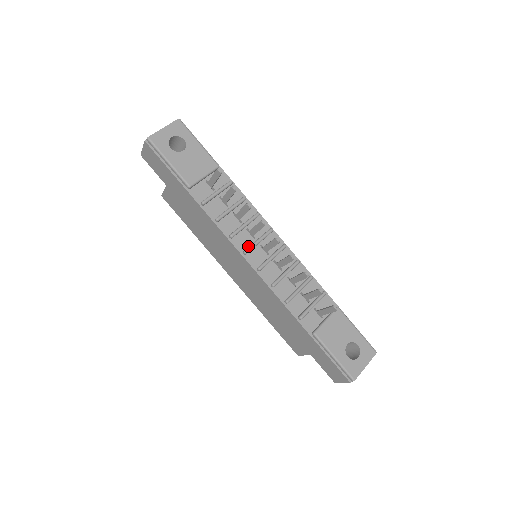
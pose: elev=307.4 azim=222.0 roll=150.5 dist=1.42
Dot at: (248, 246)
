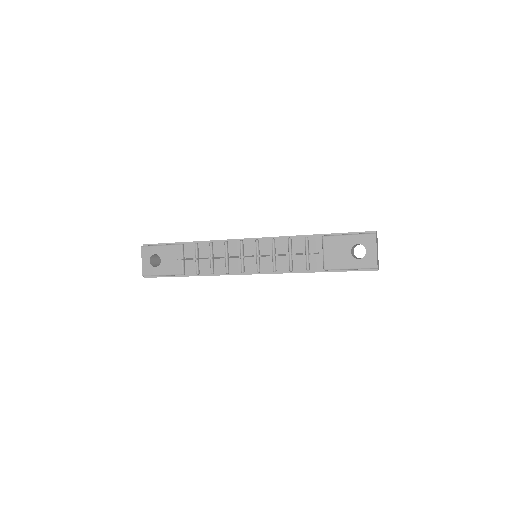
Dot at: (241, 266)
